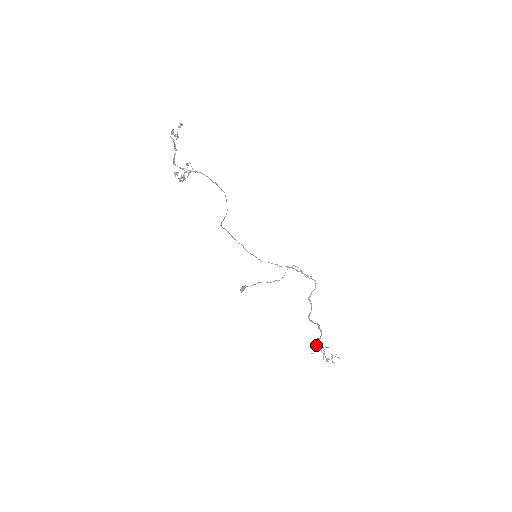
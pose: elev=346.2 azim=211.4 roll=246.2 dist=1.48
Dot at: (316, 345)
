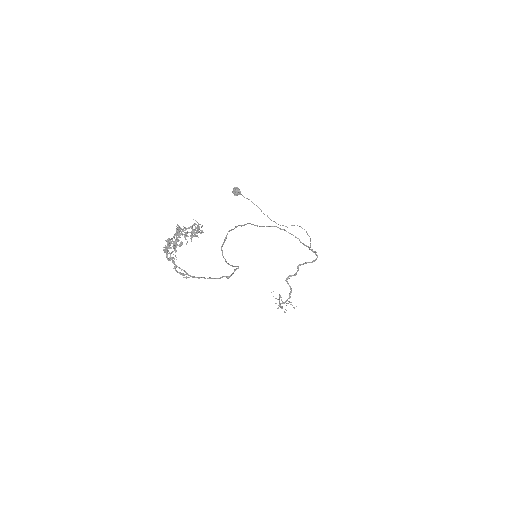
Dot at: (278, 299)
